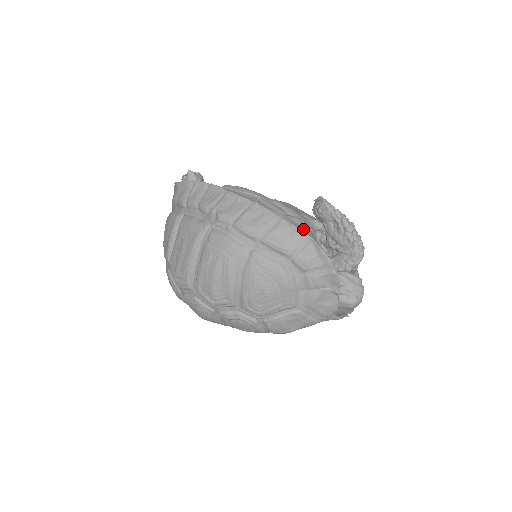
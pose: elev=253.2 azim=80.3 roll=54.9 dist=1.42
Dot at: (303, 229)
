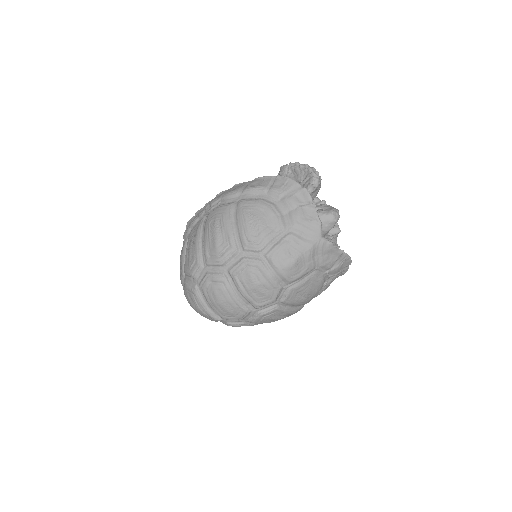
Dot at: (270, 177)
